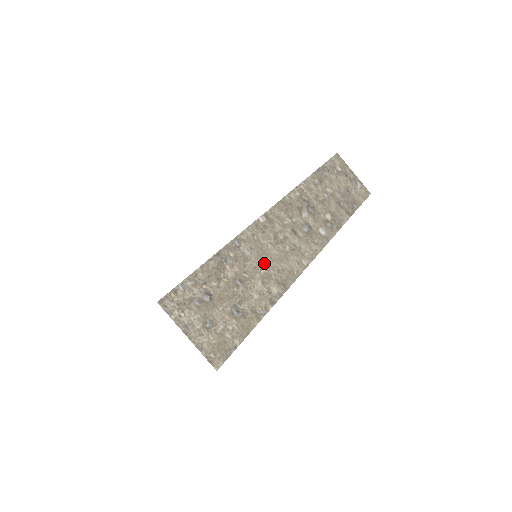
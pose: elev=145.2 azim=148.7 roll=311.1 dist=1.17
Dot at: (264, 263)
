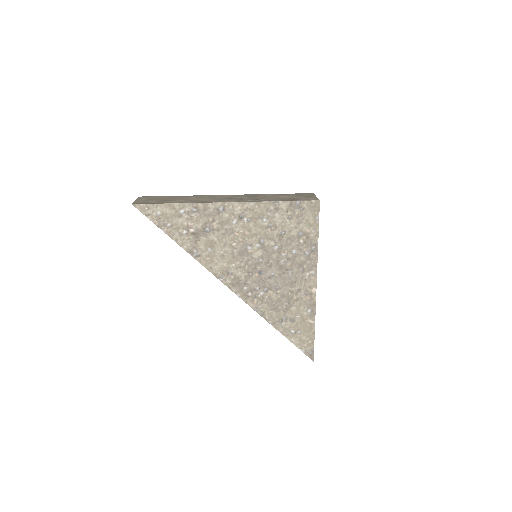
Dot at: (195, 199)
